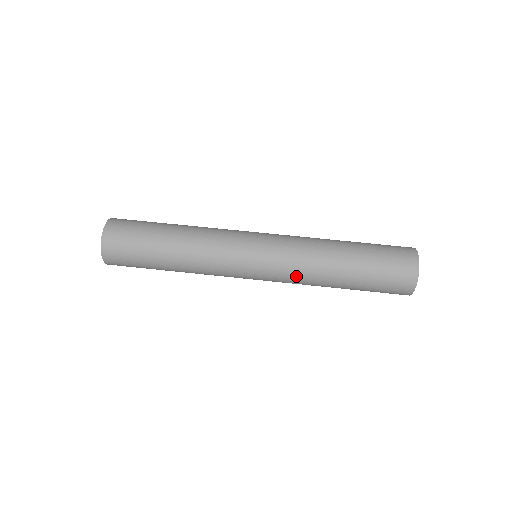
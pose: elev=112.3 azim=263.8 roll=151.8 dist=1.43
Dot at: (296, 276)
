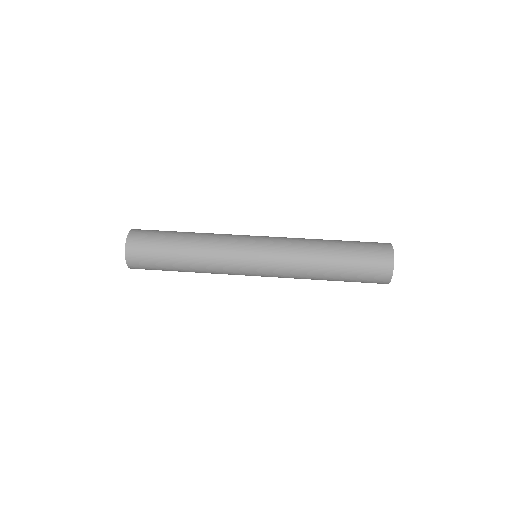
Dot at: (290, 275)
